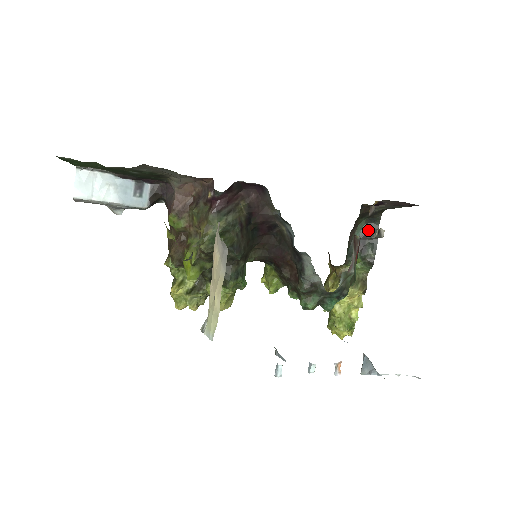
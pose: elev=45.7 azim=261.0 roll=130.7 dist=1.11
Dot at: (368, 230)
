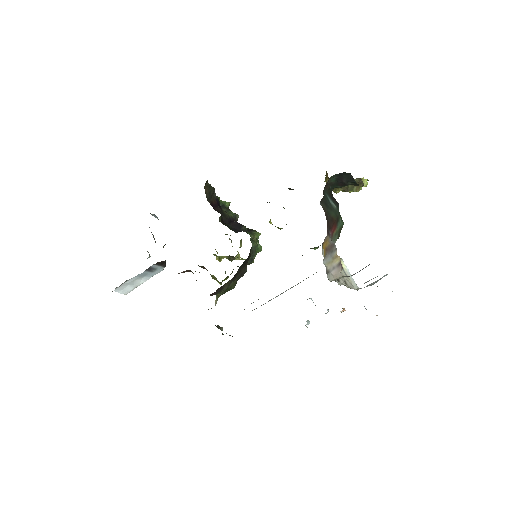
Dot at: (341, 176)
